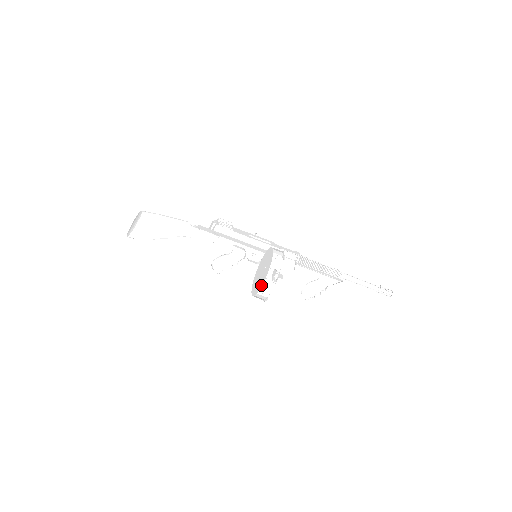
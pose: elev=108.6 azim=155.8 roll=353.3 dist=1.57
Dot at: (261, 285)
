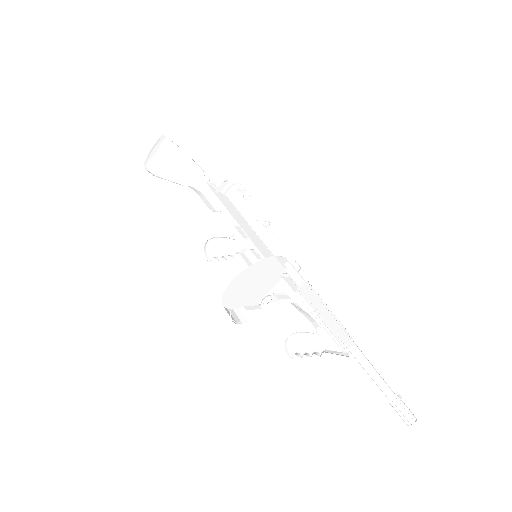
Dot at: (267, 291)
